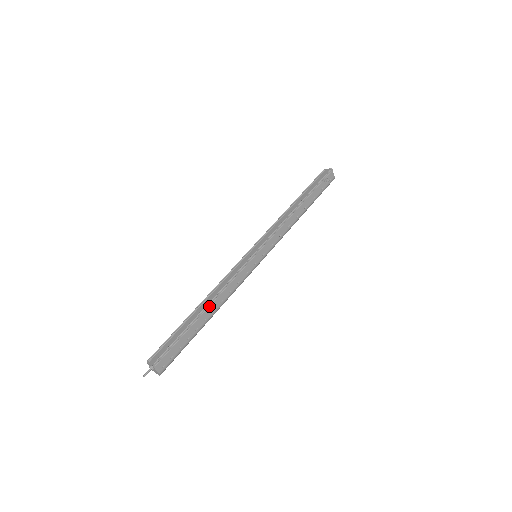
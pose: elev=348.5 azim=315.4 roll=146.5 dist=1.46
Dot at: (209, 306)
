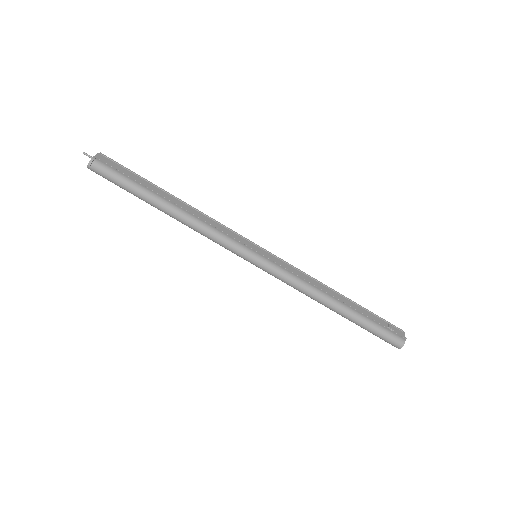
Dot at: (180, 201)
